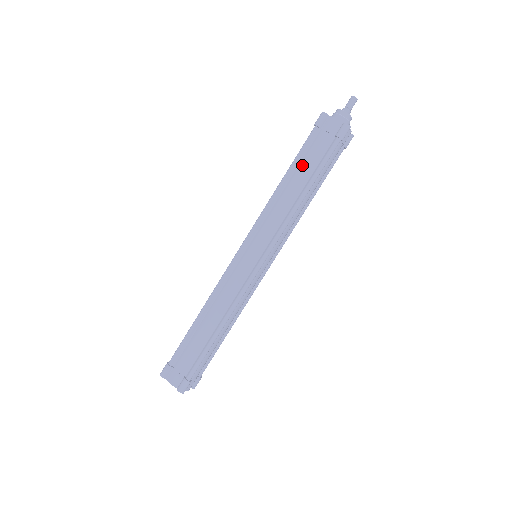
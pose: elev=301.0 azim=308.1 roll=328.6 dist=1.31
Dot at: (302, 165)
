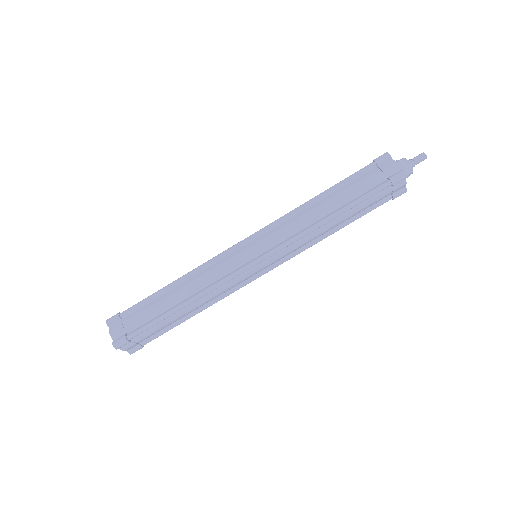
Dot at: (343, 190)
